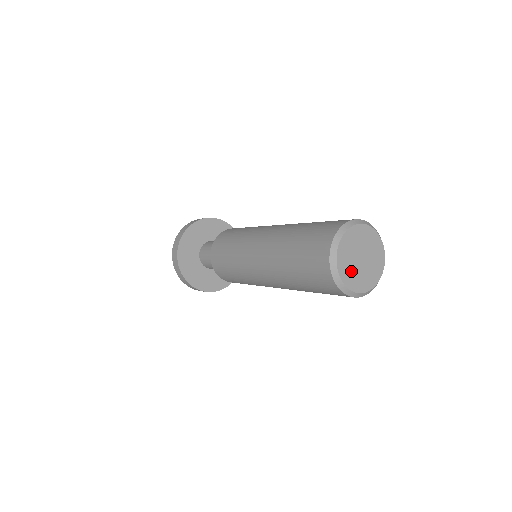
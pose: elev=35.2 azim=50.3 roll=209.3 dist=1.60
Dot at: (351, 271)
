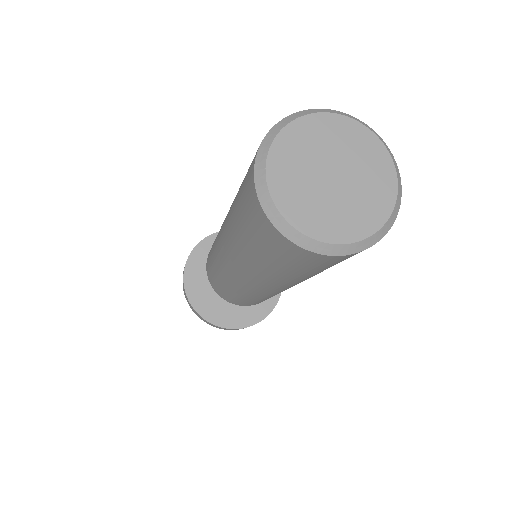
Dot at: (316, 207)
